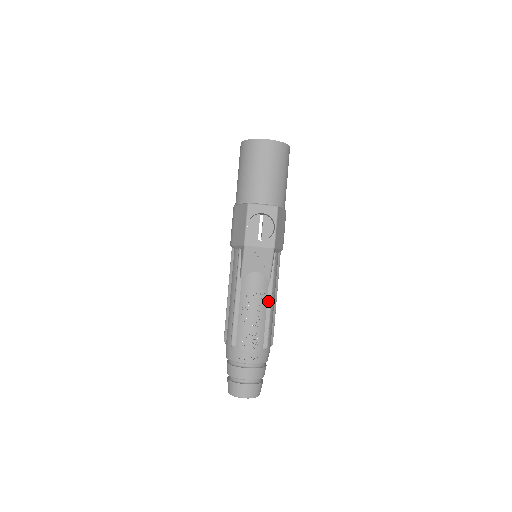
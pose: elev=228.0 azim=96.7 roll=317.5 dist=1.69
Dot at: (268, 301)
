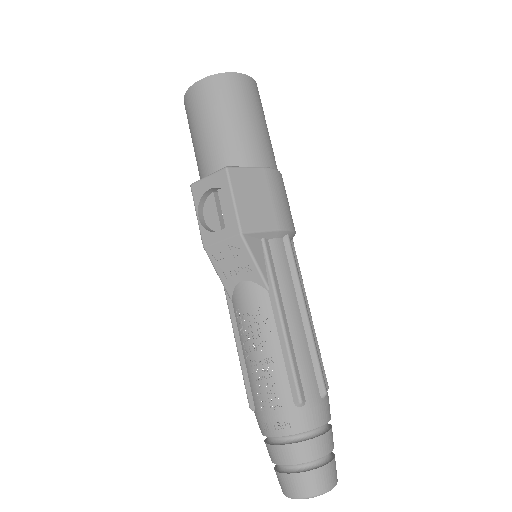
Dot at: (277, 322)
